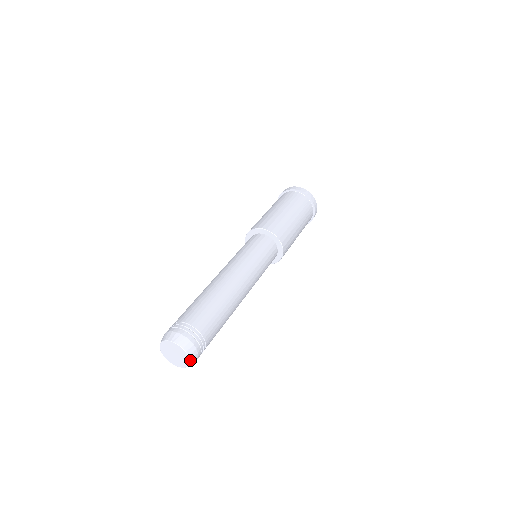
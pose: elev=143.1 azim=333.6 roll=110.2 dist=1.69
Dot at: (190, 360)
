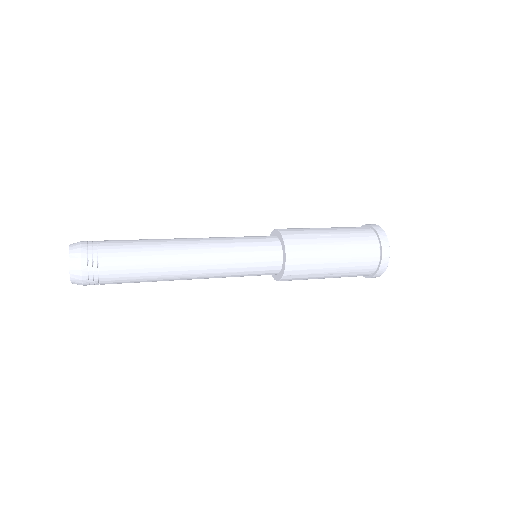
Dot at: (70, 266)
